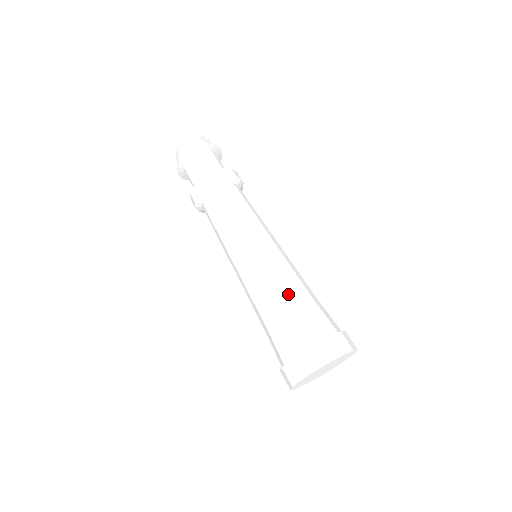
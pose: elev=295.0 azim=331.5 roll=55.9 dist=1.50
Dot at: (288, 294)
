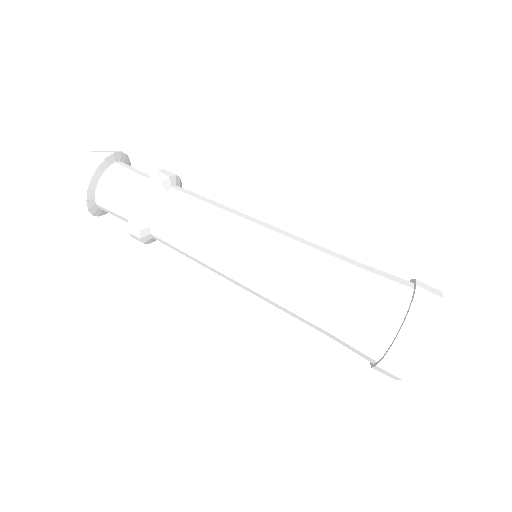
Dot at: (332, 283)
